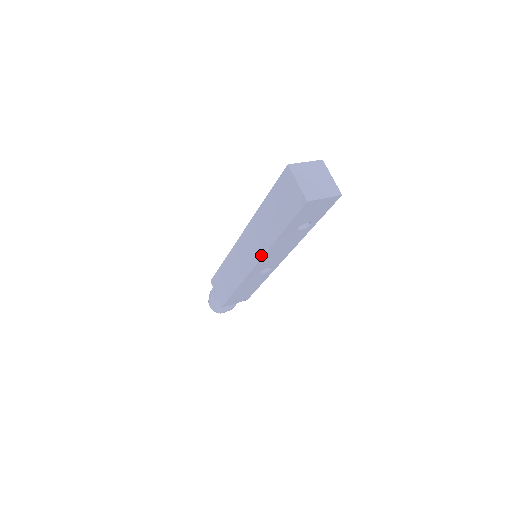
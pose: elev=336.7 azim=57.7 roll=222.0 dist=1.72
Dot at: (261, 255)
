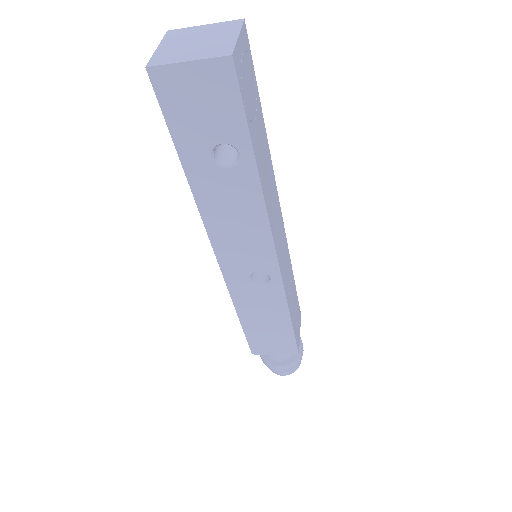
Dot at: (207, 230)
